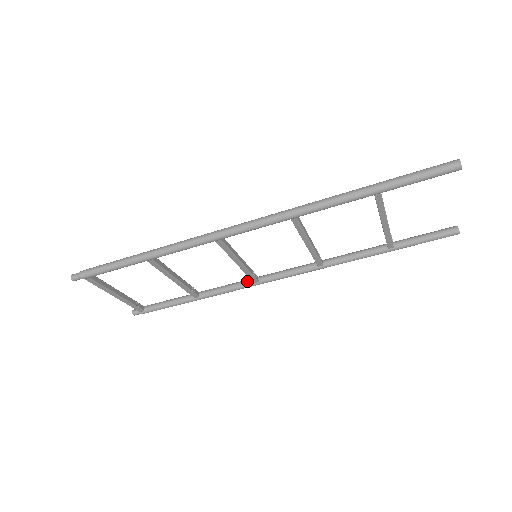
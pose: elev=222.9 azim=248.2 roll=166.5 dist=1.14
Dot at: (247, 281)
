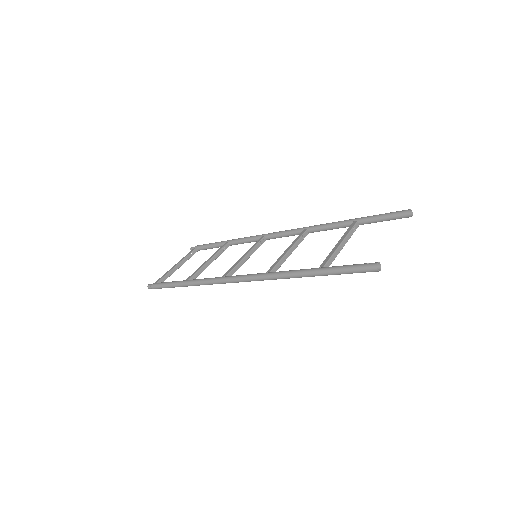
Dot at: (258, 239)
